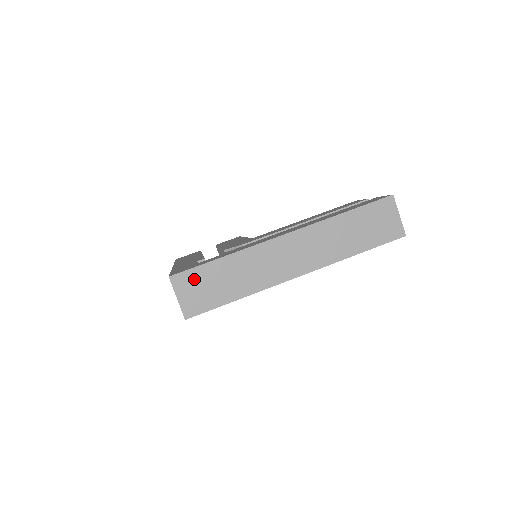
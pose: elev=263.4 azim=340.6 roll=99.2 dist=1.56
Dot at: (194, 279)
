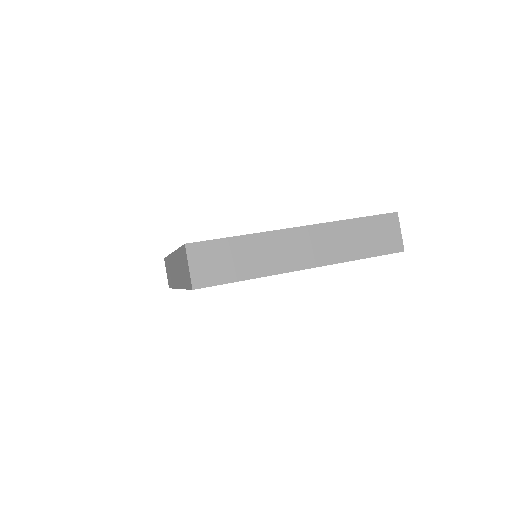
Dot at: (209, 251)
